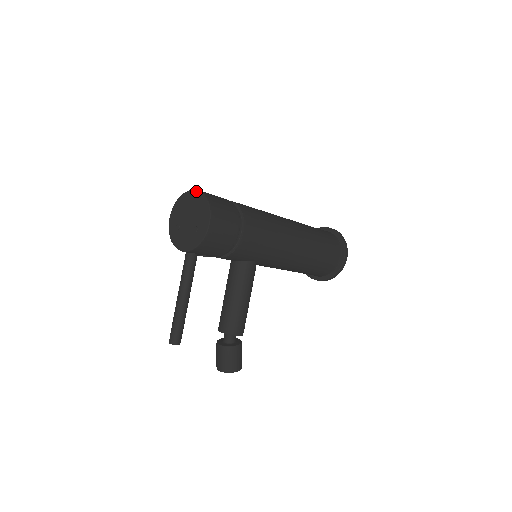
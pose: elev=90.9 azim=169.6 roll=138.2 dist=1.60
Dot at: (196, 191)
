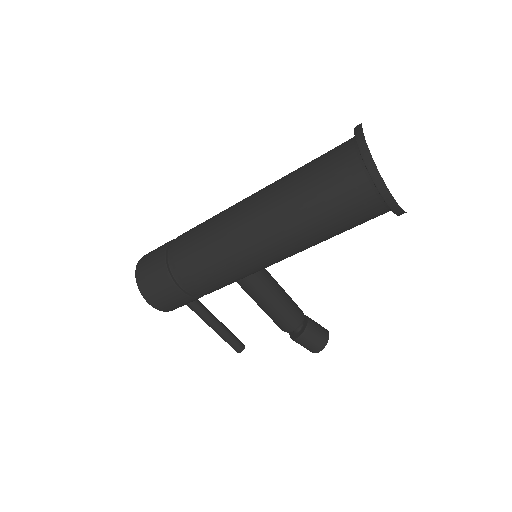
Dot at: (137, 266)
